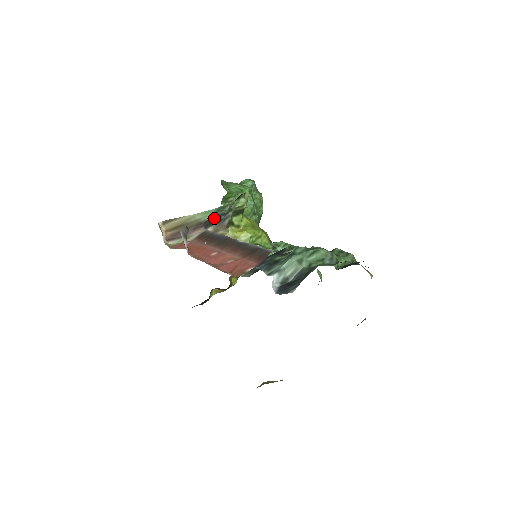
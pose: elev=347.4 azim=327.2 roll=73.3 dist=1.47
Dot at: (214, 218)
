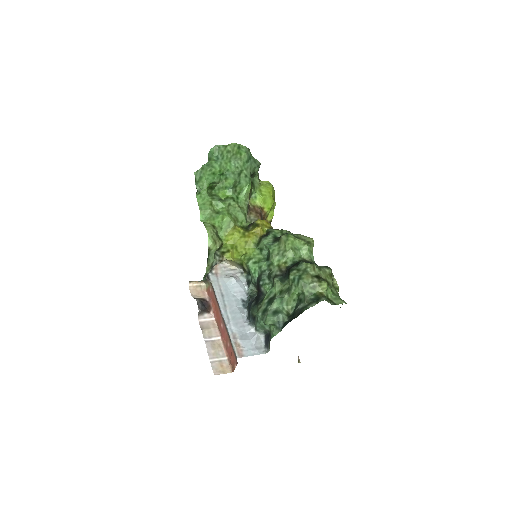
Dot at: occluded
